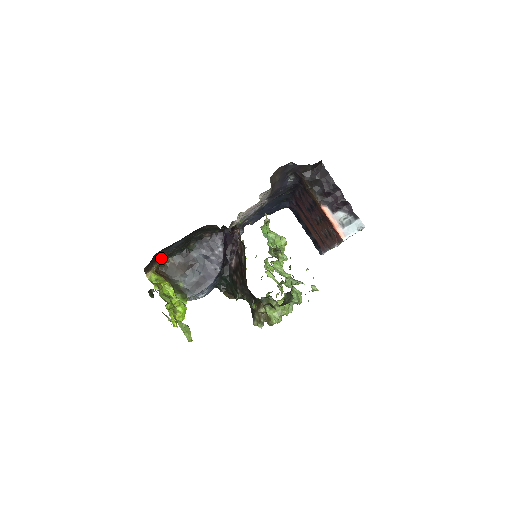
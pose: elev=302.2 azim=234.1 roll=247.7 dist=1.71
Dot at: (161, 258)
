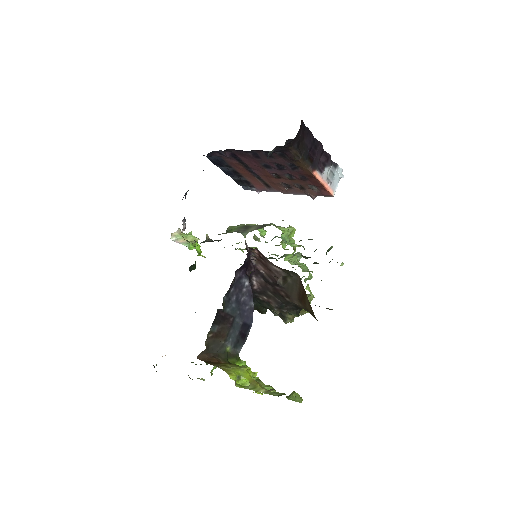
Dot at: occluded
